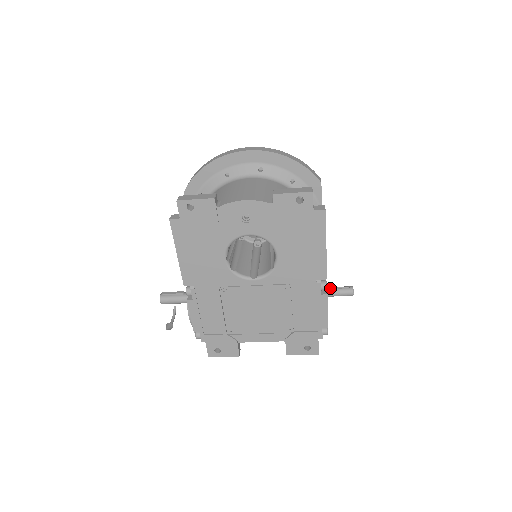
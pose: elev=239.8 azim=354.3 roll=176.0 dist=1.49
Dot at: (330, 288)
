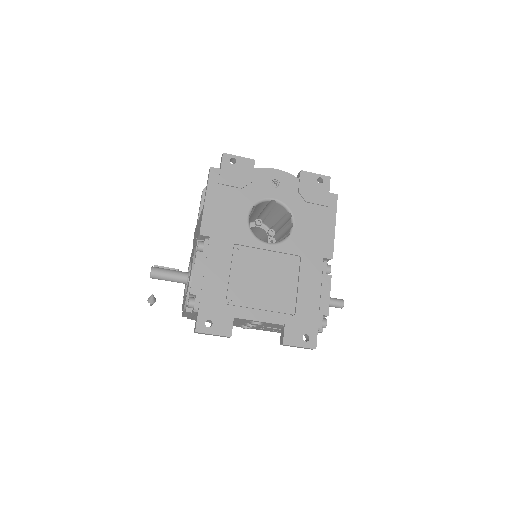
Dot at: occluded
